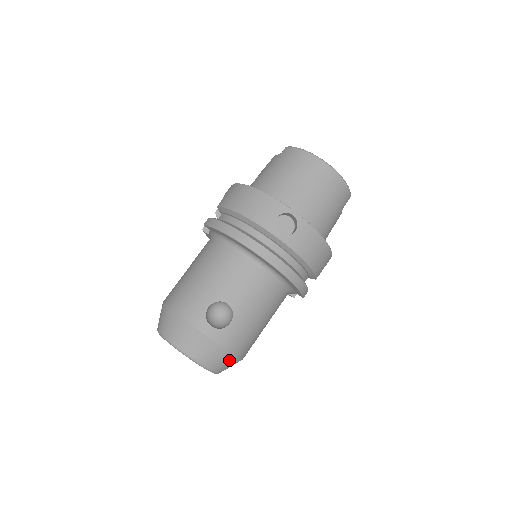
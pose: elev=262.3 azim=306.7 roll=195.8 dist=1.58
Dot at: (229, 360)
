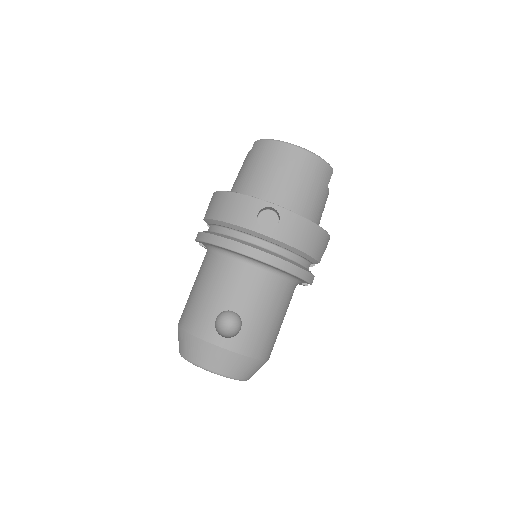
Dot at: (252, 365)
